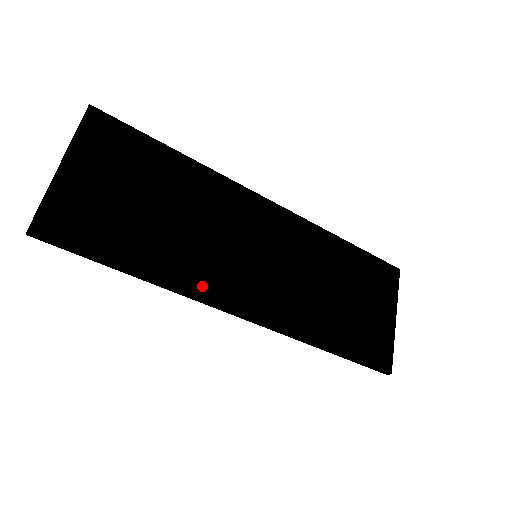
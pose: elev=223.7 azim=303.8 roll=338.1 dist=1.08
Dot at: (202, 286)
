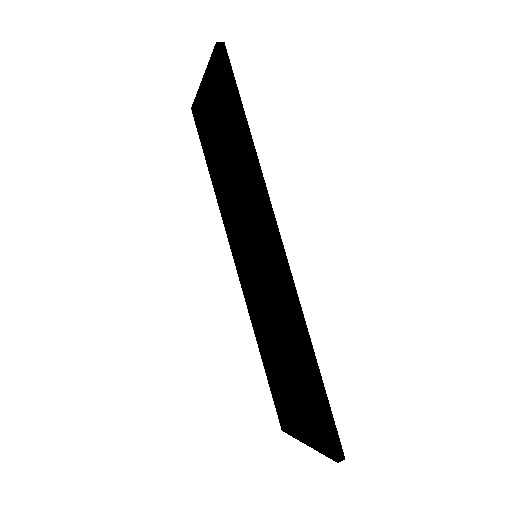
Dot at: occluded
